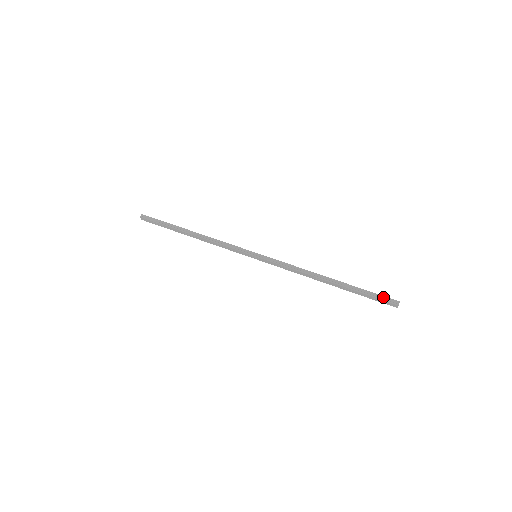
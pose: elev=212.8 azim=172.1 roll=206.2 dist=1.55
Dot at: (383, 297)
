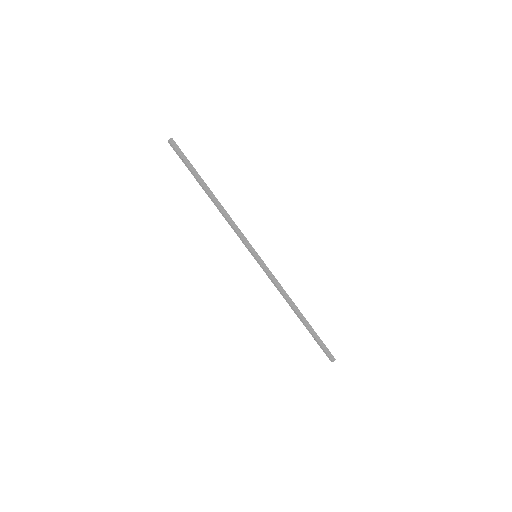
Dot at: (328, 350)
